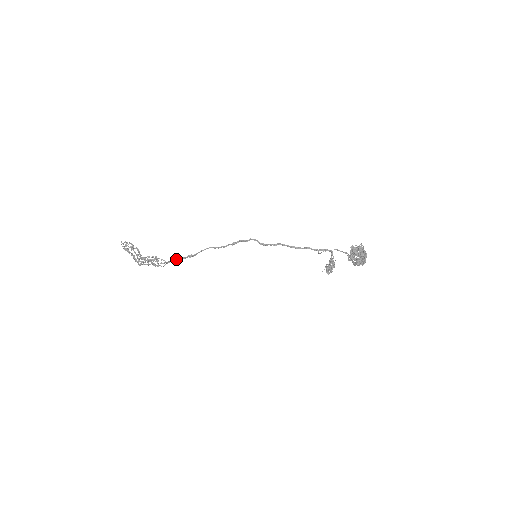
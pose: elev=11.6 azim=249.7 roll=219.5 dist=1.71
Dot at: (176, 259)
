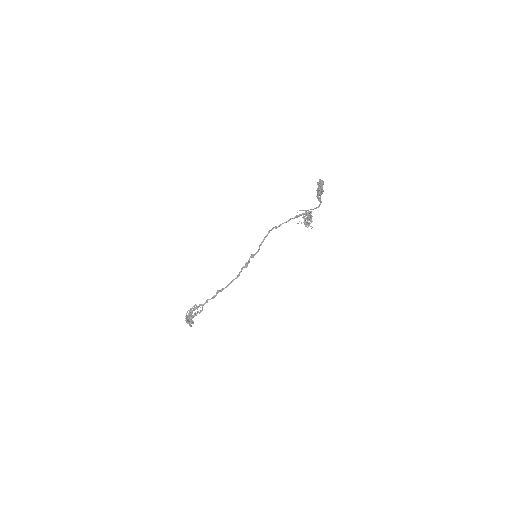
Dot at: (208, 299)
